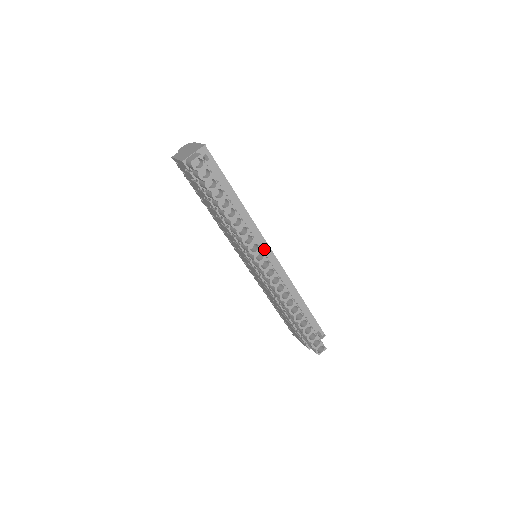
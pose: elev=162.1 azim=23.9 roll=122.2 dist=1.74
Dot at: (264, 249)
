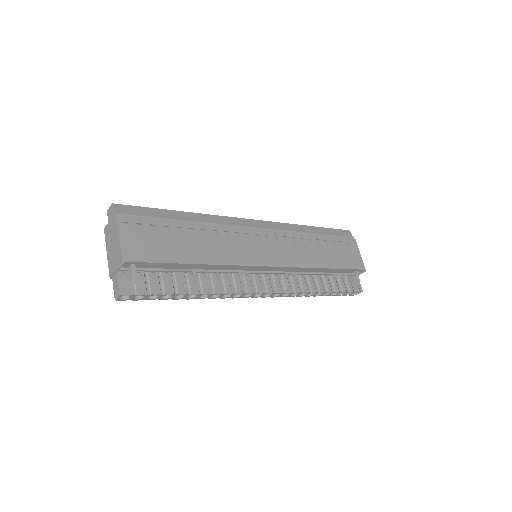
Dot at: (257, 269)
